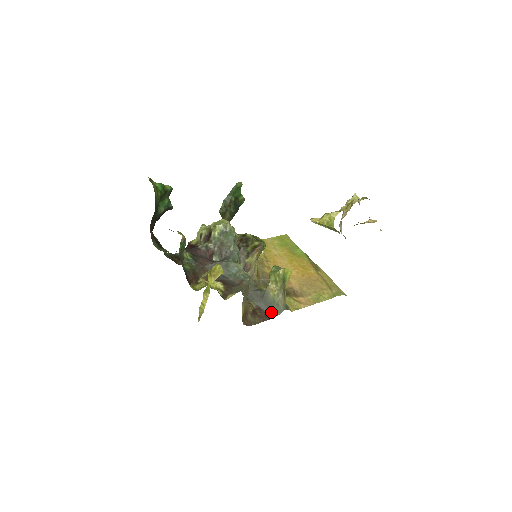
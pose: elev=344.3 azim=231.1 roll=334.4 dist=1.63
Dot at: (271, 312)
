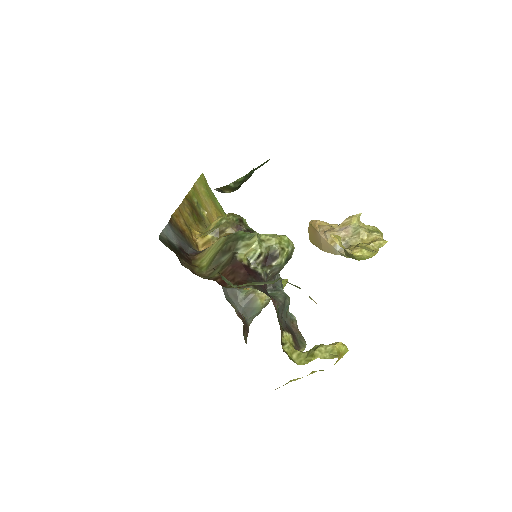
Dot at: (249, 319)
